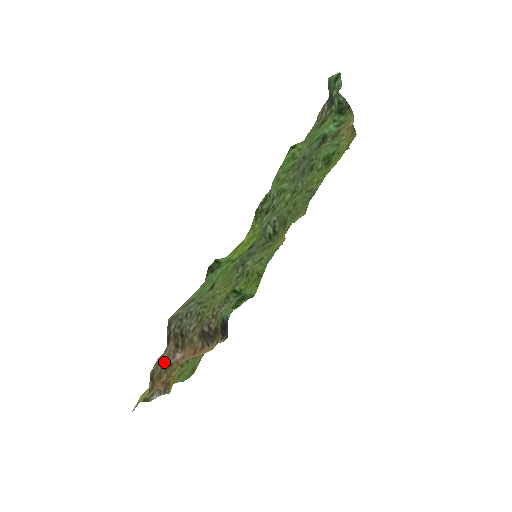
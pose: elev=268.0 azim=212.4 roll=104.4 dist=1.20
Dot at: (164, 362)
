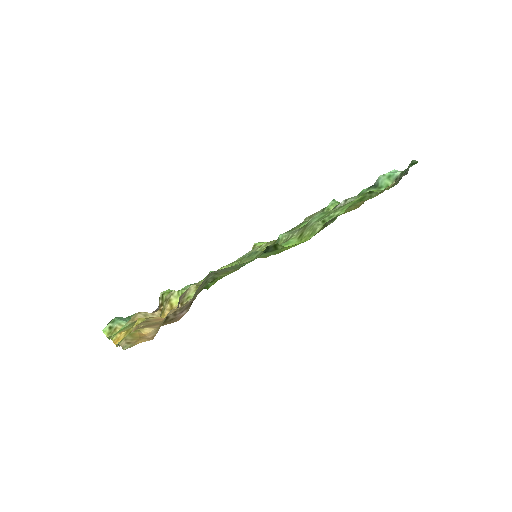
Dot at: (172, 313)
